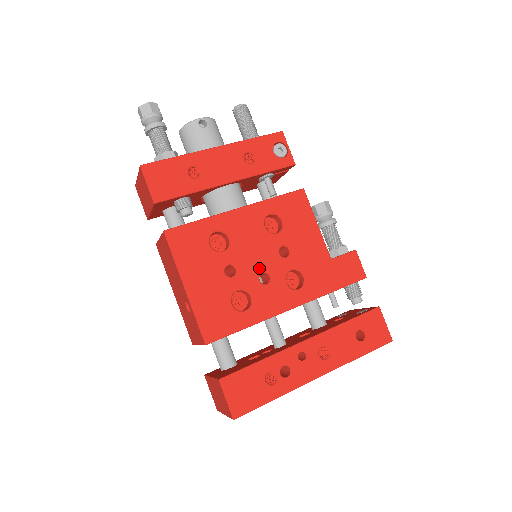
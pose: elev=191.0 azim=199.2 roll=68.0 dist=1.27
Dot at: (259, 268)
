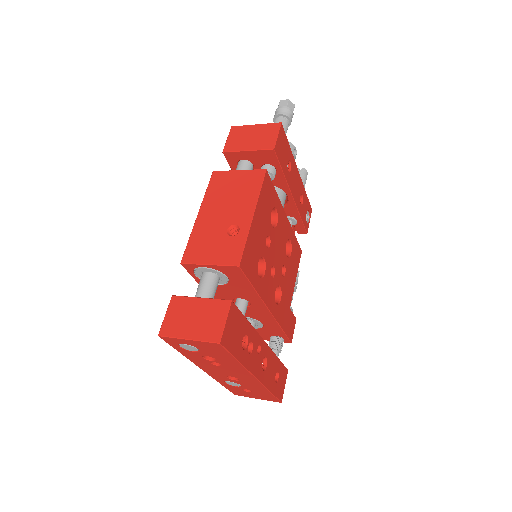
Dot at: (275, 262)
